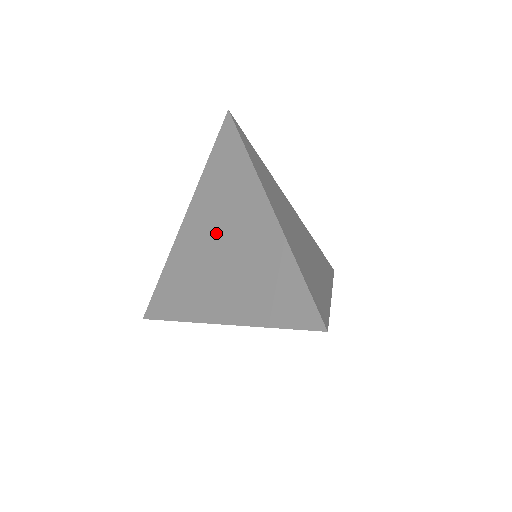
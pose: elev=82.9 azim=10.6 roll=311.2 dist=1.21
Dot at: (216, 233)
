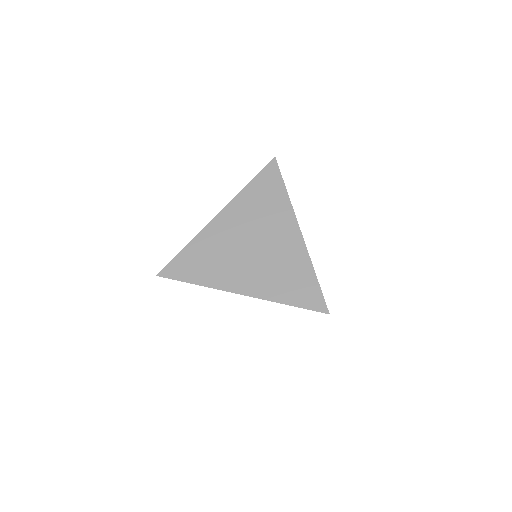
Dot at: (250, 234)
